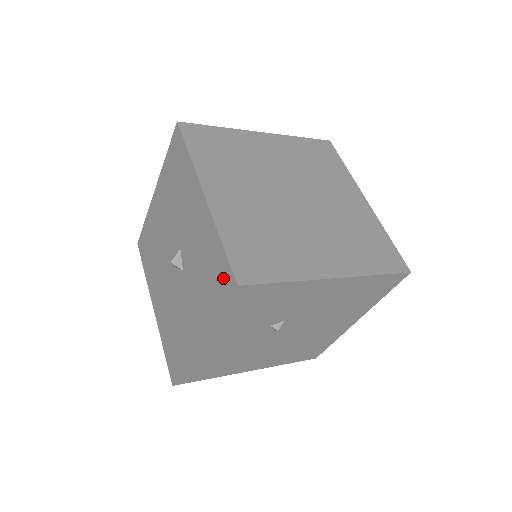
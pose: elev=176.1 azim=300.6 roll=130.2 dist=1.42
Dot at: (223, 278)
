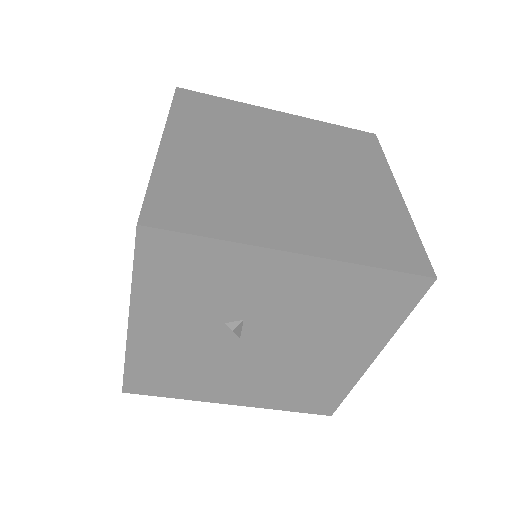
Dot at: occluded
